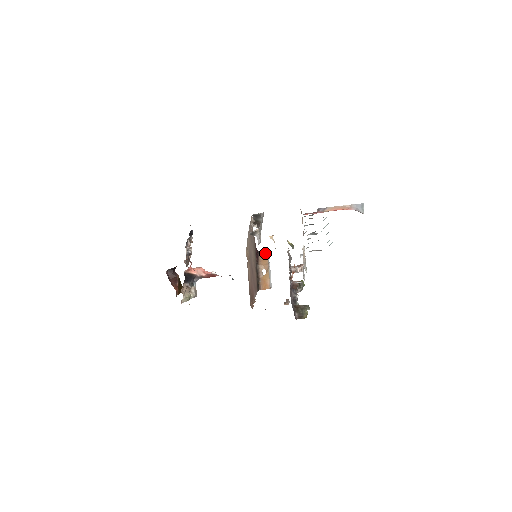
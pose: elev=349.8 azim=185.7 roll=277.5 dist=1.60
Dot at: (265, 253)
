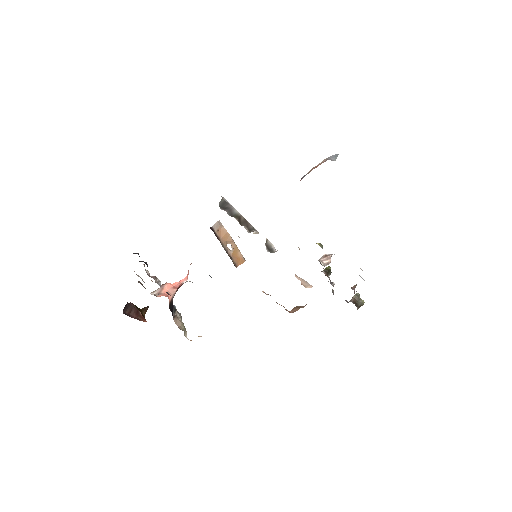
Dot at: (220, 226)
